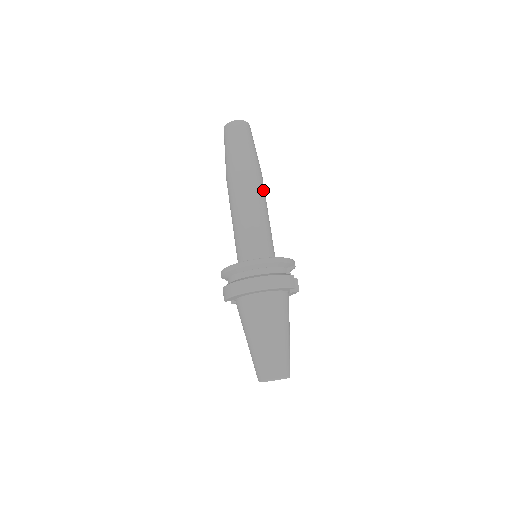
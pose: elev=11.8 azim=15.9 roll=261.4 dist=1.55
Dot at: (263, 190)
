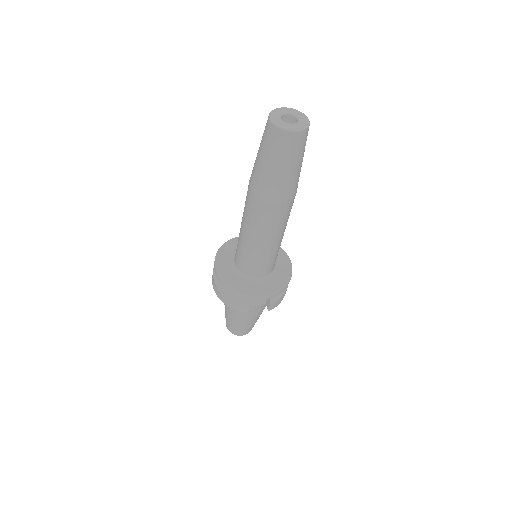
Dot at: (271, 220)
